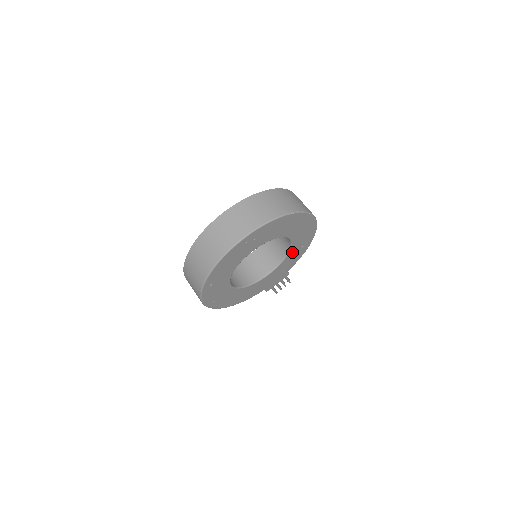
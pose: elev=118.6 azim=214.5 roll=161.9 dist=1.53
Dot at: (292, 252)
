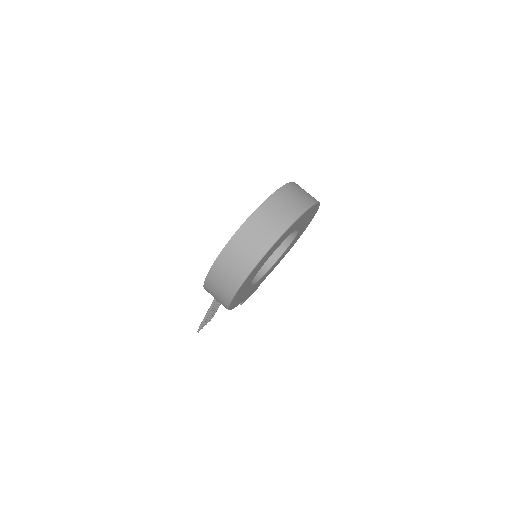
Dot at: (281, 257)
